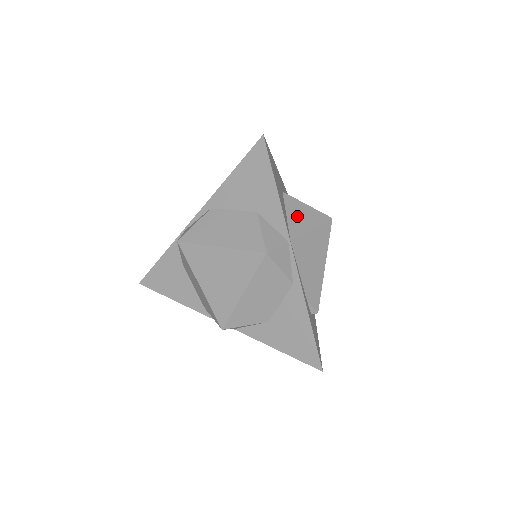
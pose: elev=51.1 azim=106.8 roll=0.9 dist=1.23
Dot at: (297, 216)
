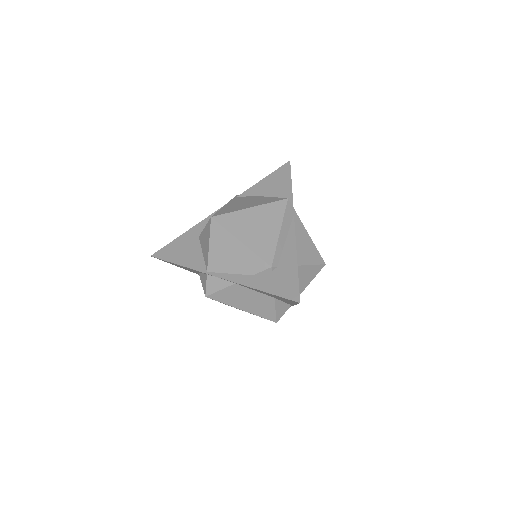
Dot at: (301, 281)
